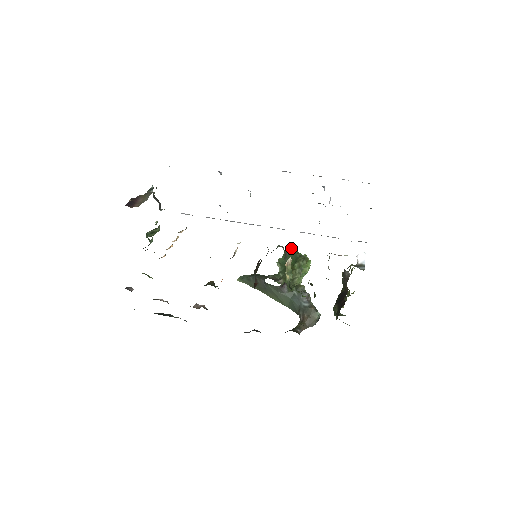
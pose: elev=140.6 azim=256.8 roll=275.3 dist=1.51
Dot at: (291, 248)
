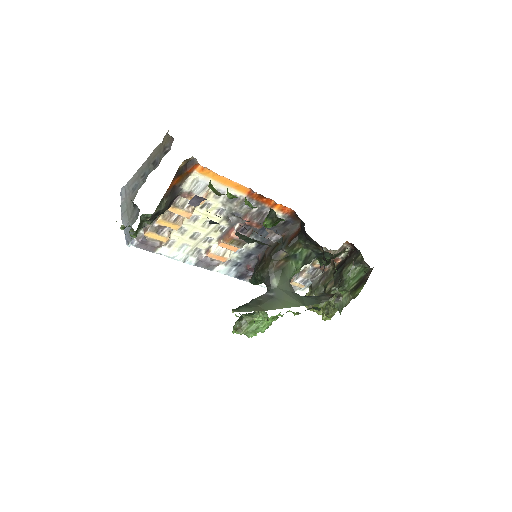
Dot at: (241, 315)
